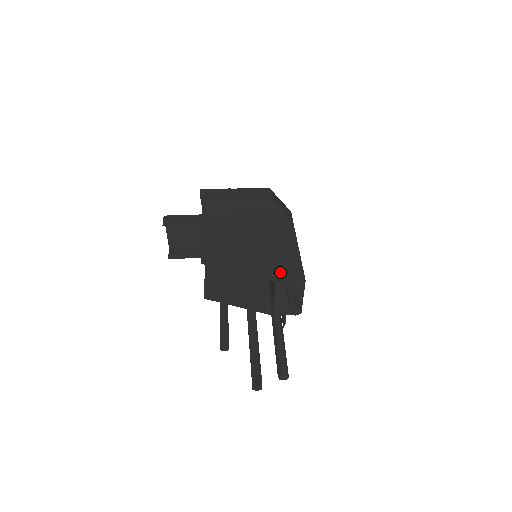
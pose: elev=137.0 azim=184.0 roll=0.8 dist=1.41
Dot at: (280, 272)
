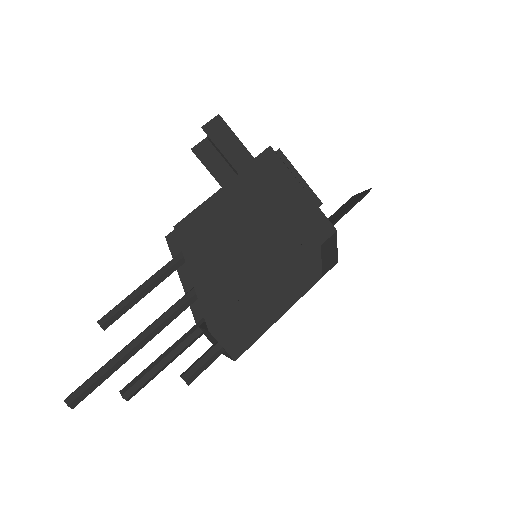
Dot at: (227, 325)
